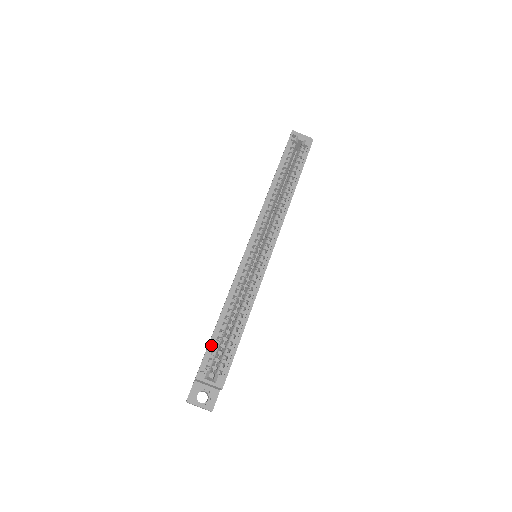
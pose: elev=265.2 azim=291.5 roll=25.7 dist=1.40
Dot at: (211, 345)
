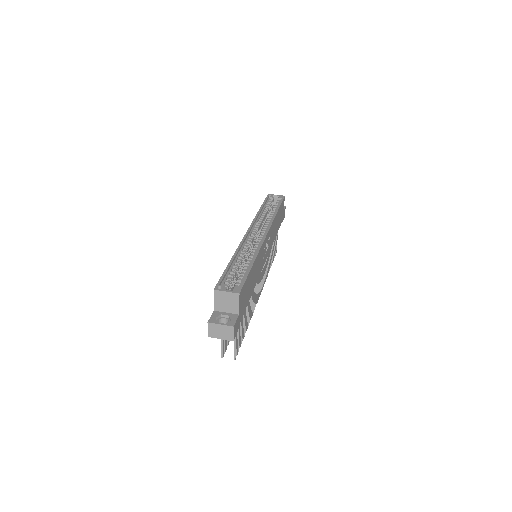
Dot at: (225, 276)
